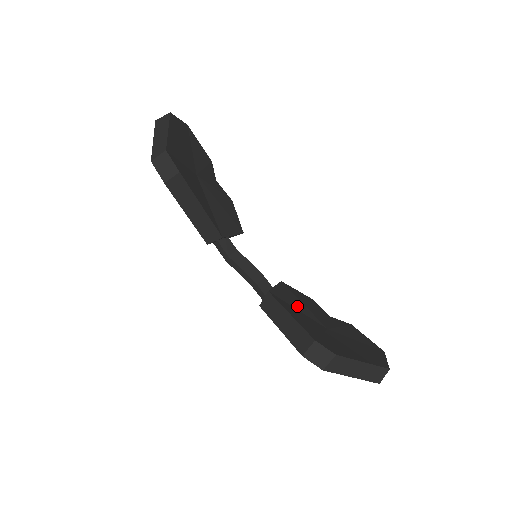
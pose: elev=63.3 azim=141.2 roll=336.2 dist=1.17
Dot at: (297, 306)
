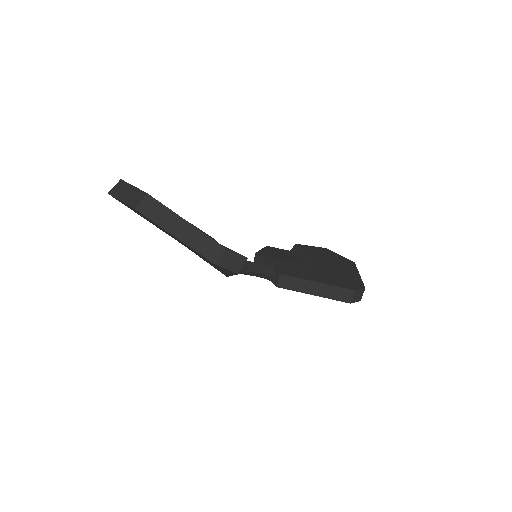
Dot at: (295, 267)
